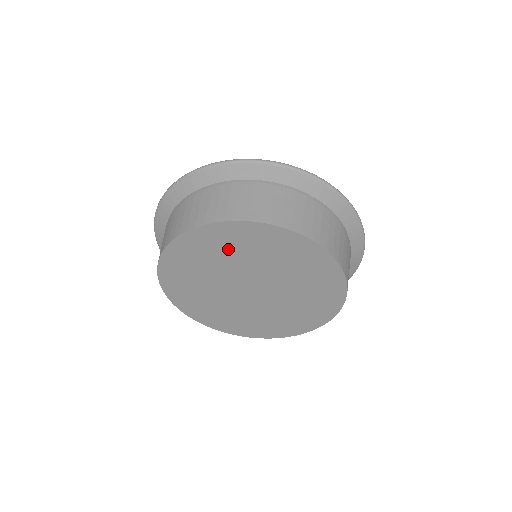
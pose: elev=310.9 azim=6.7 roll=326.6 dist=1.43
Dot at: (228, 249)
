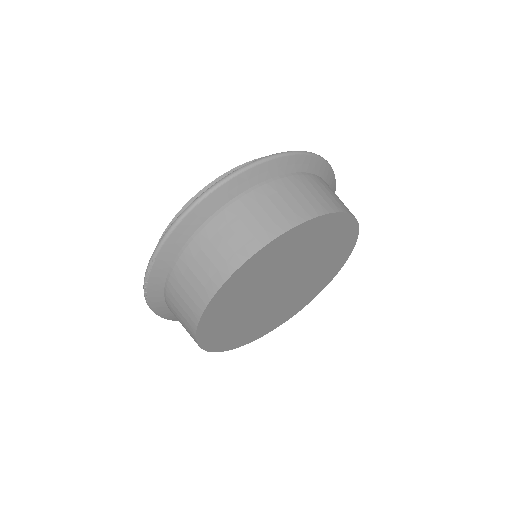
Dot at: (244, 289)
